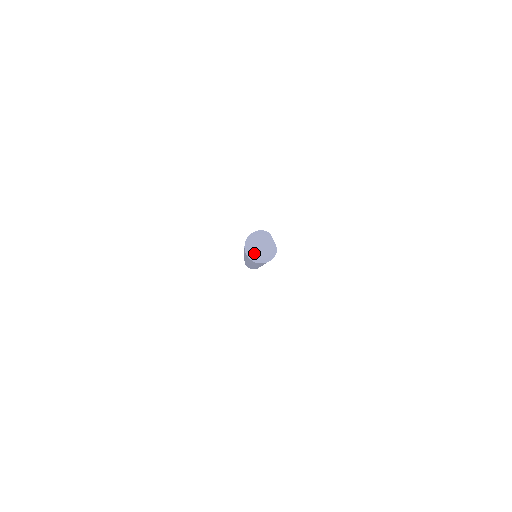
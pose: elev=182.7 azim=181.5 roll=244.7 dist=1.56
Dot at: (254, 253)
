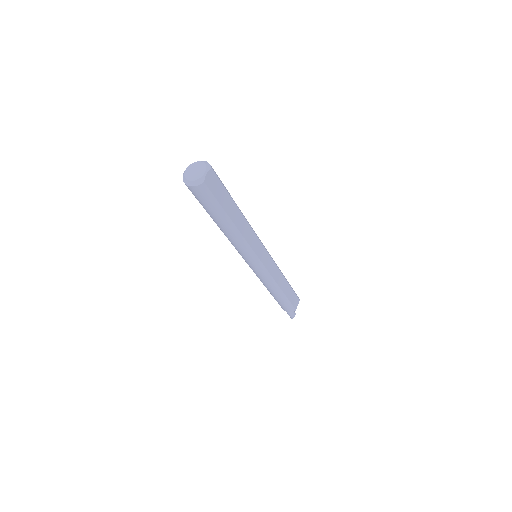
Dot at: (187, 172)
